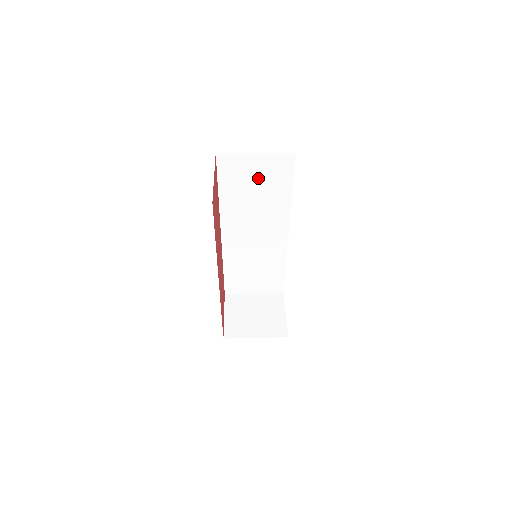
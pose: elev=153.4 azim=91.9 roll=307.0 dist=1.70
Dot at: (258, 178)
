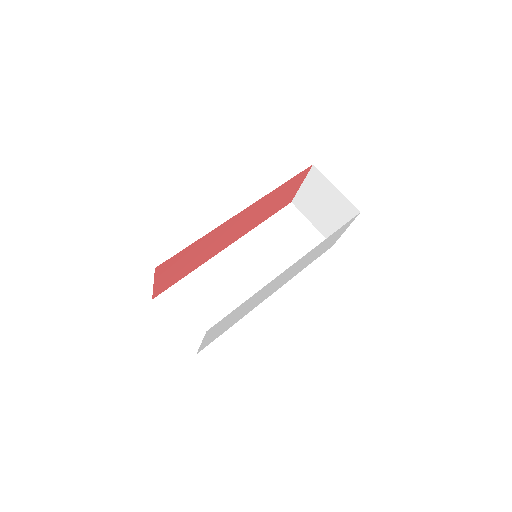
Dot at: occluded
